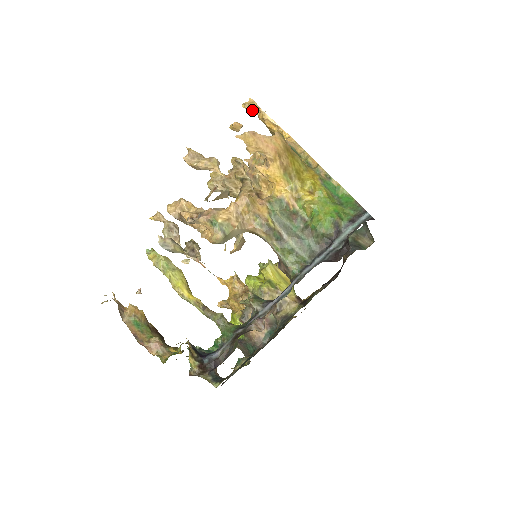
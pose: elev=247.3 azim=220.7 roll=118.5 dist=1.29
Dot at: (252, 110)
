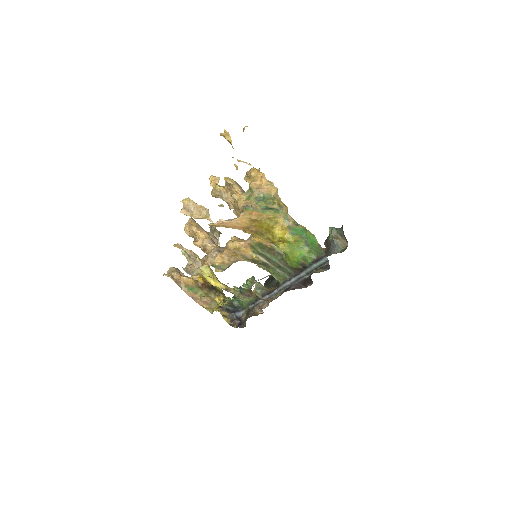
Dot at: (229, 142)
